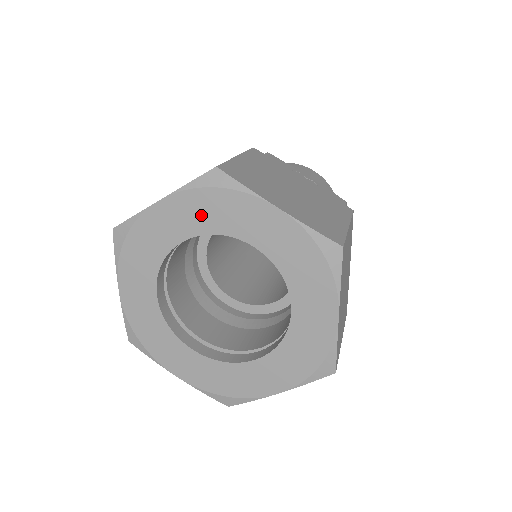
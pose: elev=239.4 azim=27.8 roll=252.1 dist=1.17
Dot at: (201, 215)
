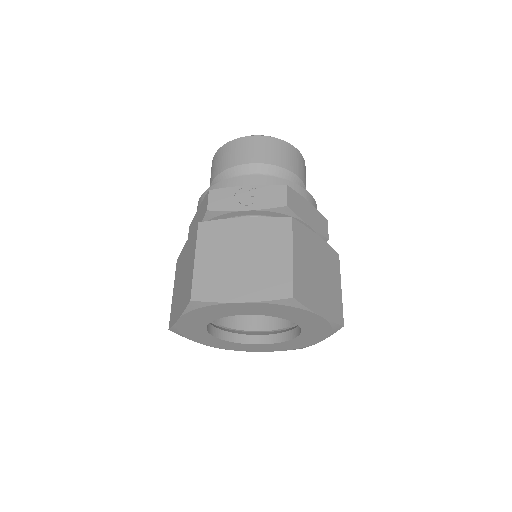
Dot at: (205, 316)
